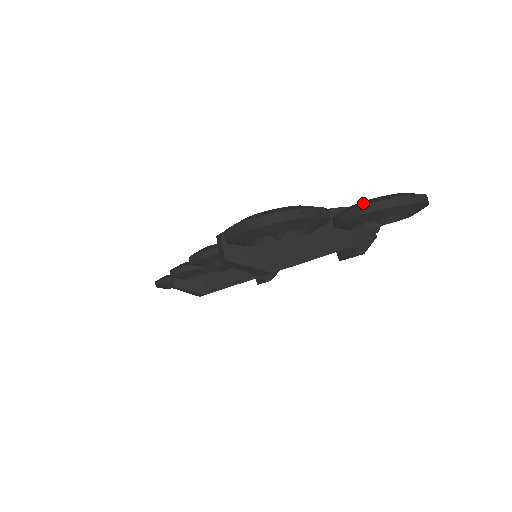
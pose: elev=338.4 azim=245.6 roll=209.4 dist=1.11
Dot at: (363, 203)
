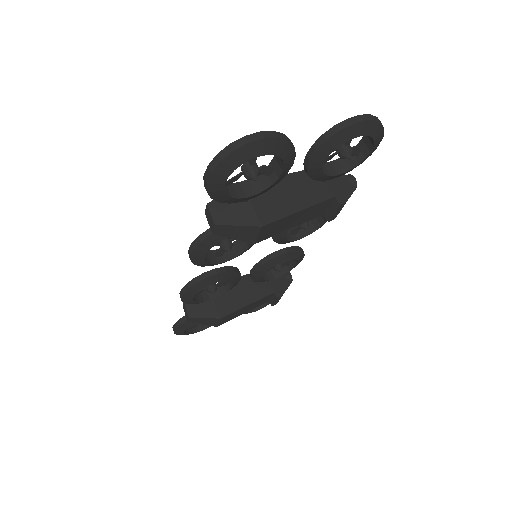
Dot at: (322, 136)
